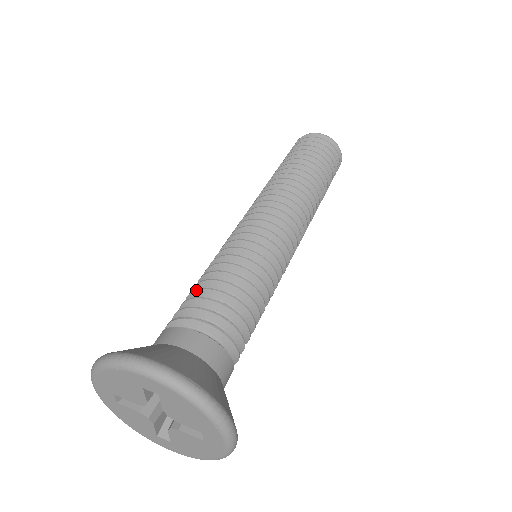
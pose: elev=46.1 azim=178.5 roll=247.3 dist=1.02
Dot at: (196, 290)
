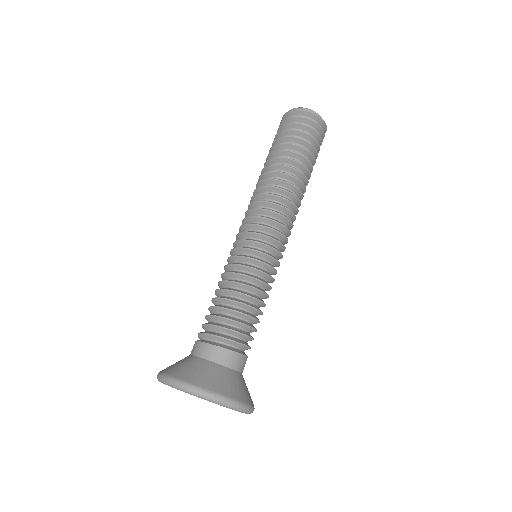
Dot at: (211, 307)
